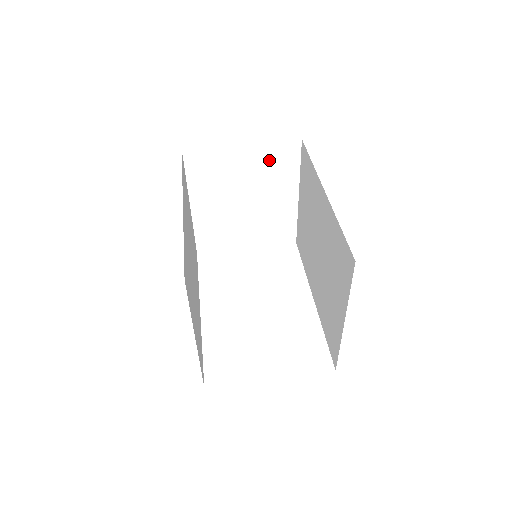
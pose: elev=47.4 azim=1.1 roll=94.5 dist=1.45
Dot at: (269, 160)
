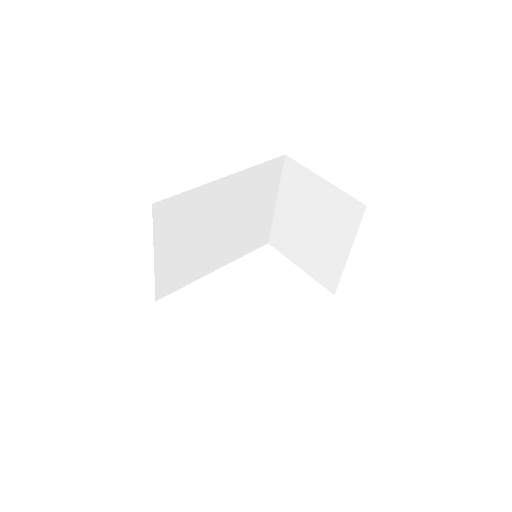
Dot at: (338, 206)
